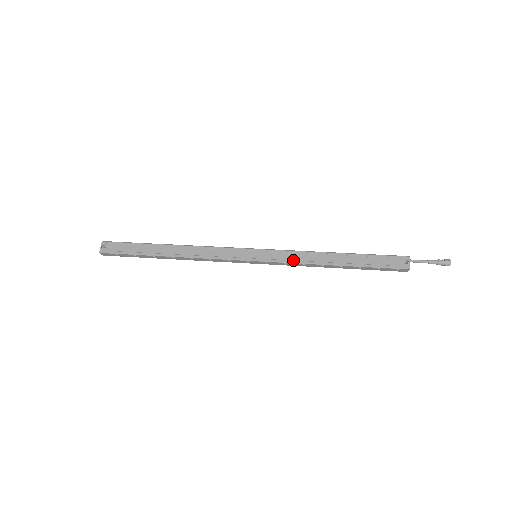
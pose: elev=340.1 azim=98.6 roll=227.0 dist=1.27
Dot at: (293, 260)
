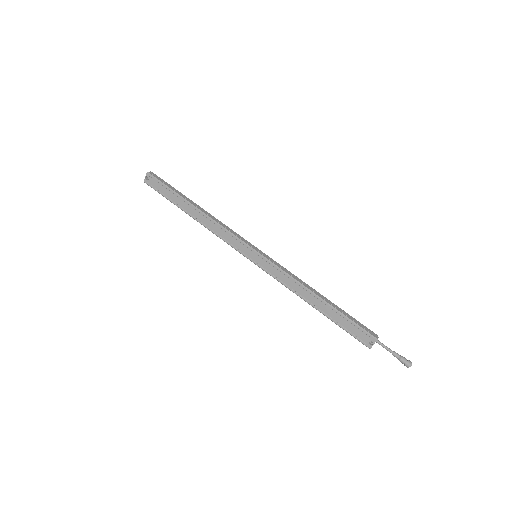
Dot at: (281, 280)
